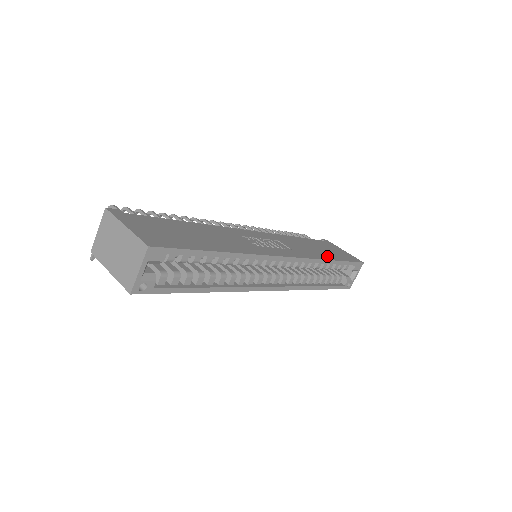
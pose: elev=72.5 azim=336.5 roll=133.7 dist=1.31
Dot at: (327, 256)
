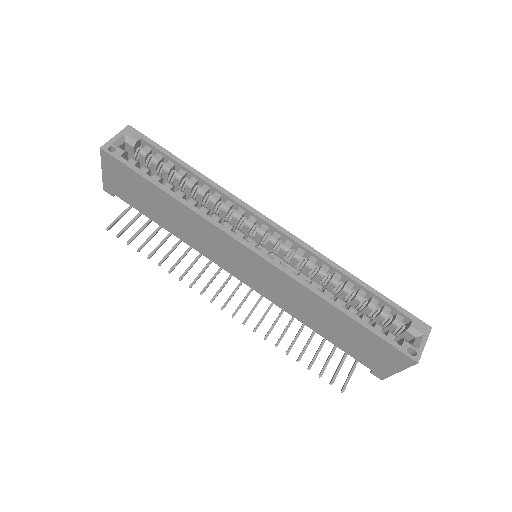
Dot at: occluded
